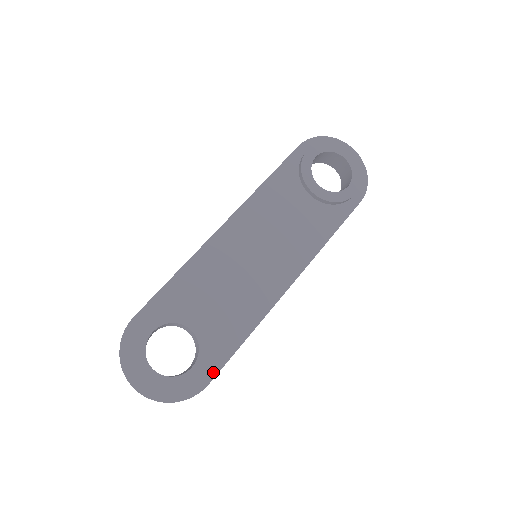
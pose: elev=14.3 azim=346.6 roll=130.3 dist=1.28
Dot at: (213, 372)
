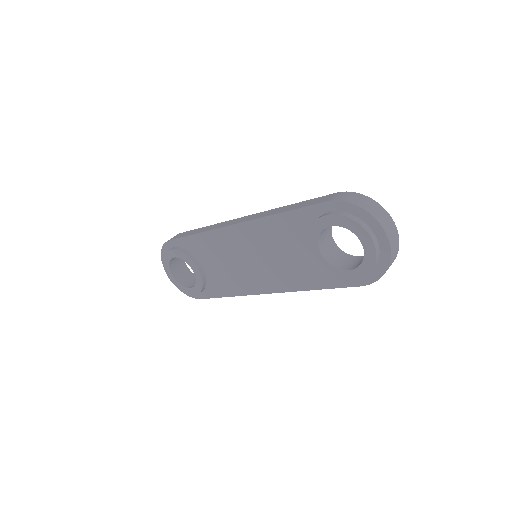
Dot at: (204, 296)
